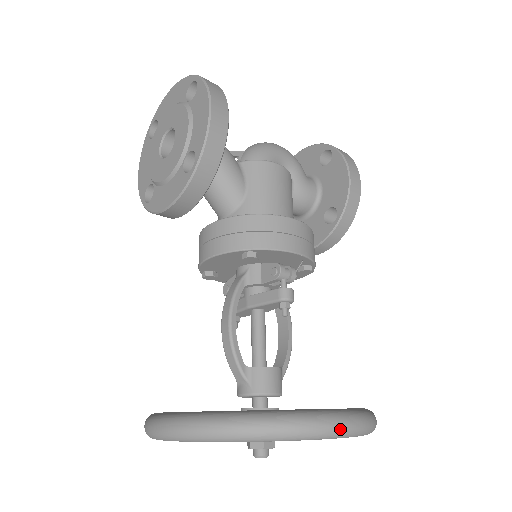
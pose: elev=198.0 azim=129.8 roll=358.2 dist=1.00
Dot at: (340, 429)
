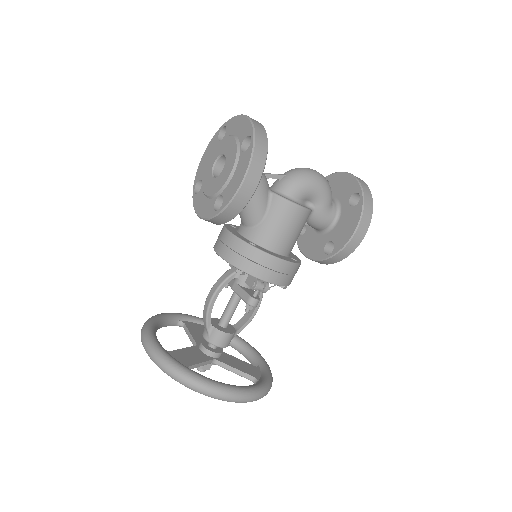
Dot at: (228, 400)
